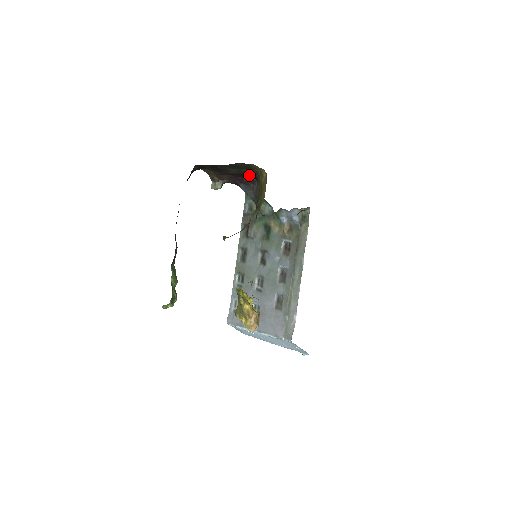
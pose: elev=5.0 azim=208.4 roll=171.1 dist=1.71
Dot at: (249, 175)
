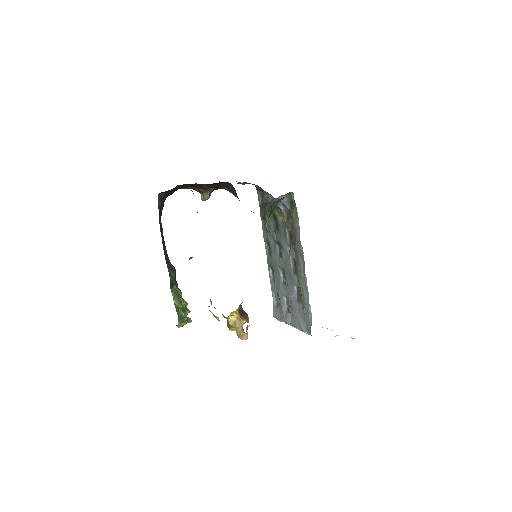
Dot at: occluded
